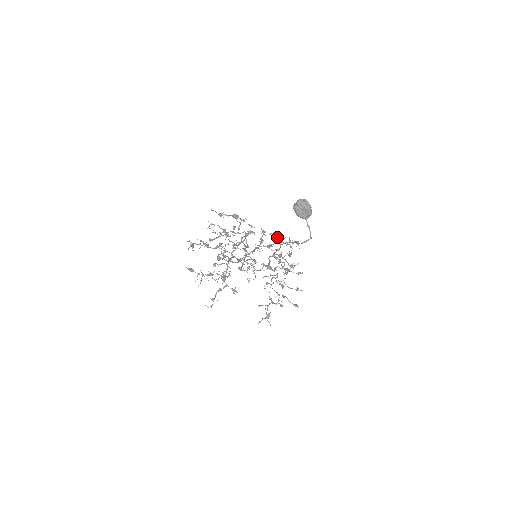
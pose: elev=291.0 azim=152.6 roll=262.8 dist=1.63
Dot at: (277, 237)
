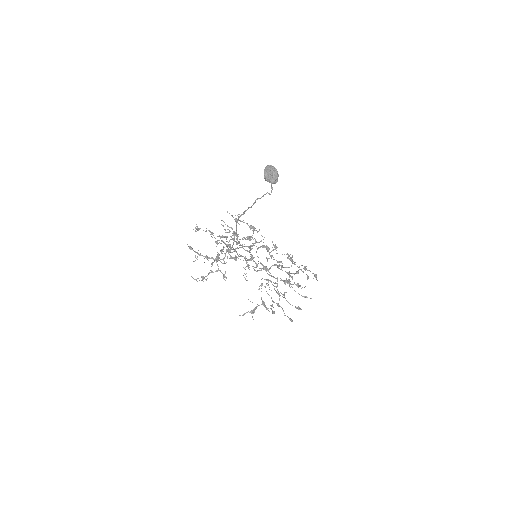
Dot at: (290, 258)
